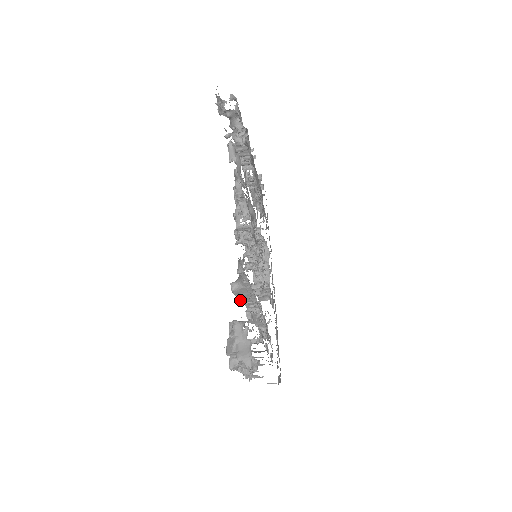
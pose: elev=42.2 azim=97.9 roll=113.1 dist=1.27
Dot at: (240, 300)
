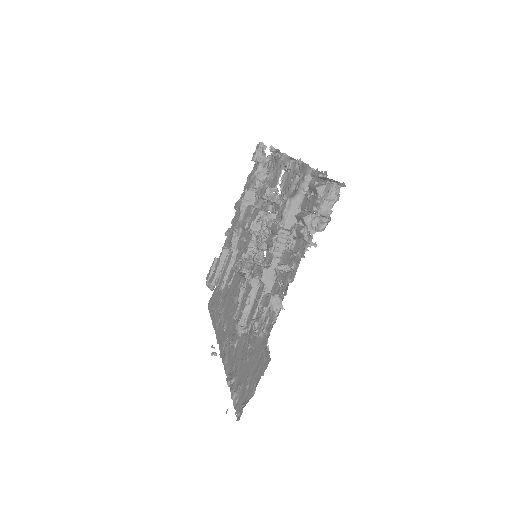
Dot at: (281, 224)
